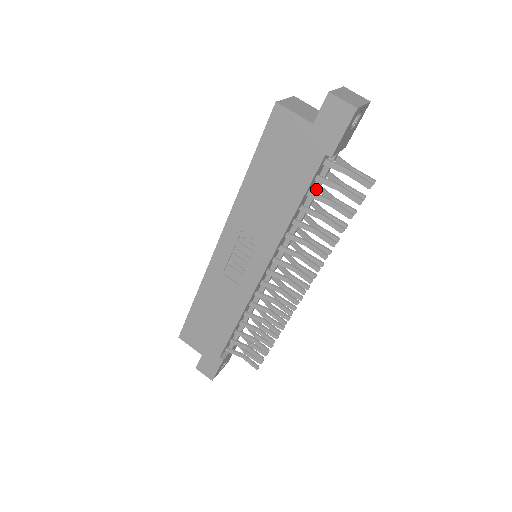
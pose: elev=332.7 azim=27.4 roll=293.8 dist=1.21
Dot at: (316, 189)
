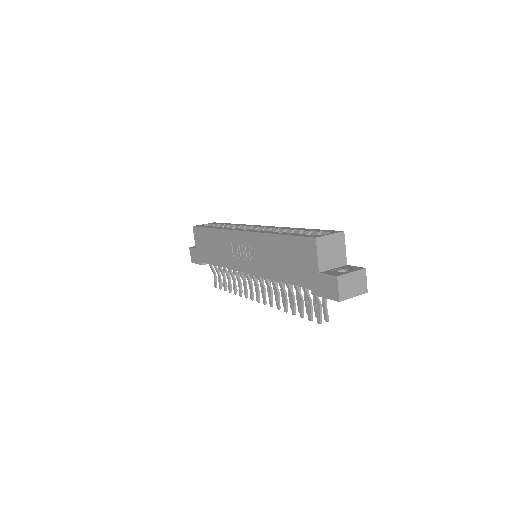
Dot at: occluded
